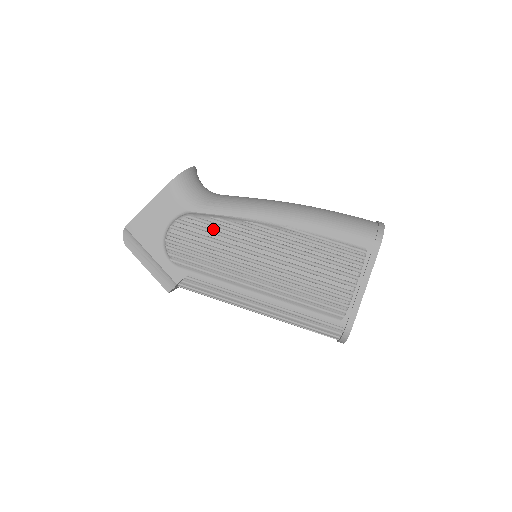
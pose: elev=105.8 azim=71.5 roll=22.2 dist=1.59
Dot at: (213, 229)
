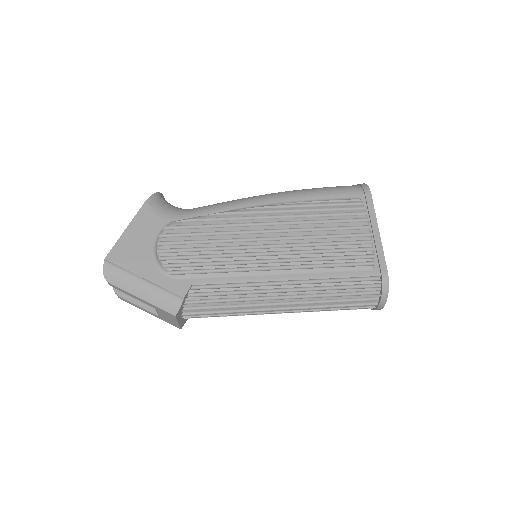
Dot at: (207, 224)
